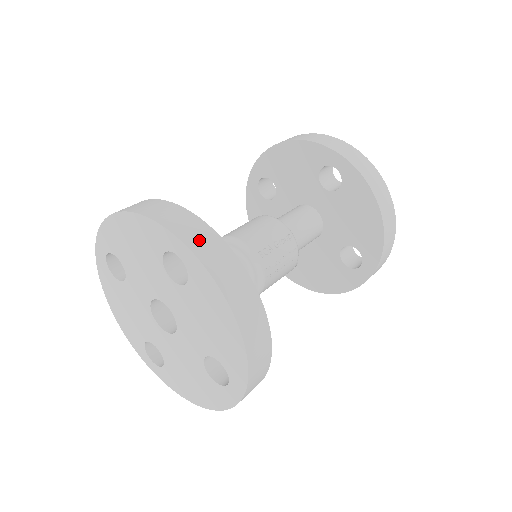
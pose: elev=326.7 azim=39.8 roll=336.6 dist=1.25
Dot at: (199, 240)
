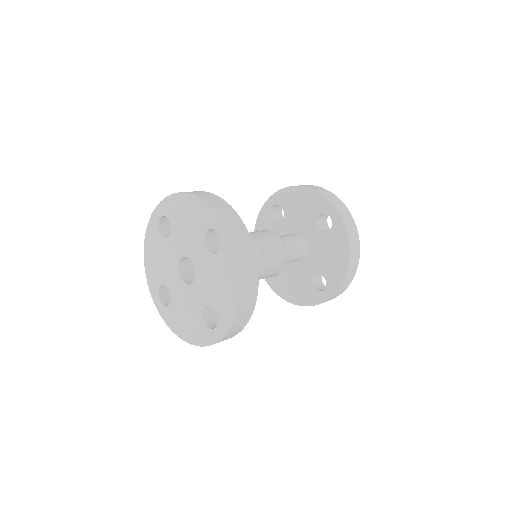
Dot at: (236, 229)
